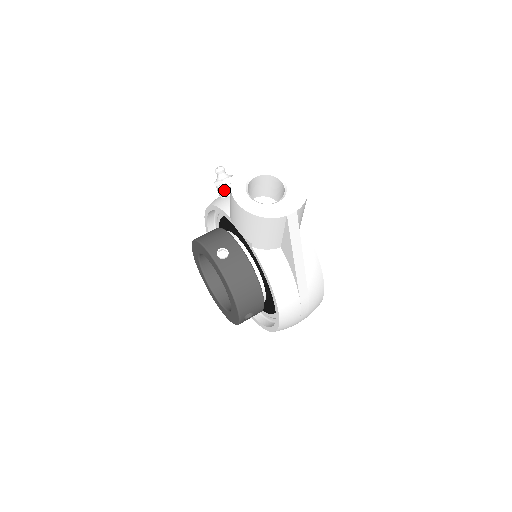
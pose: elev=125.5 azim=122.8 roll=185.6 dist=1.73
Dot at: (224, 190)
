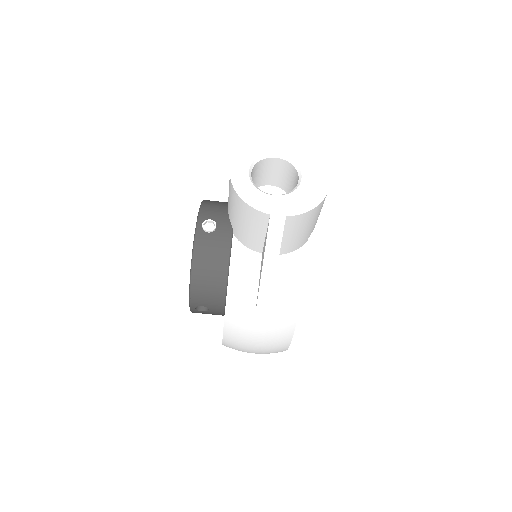
Dot at: occluded
